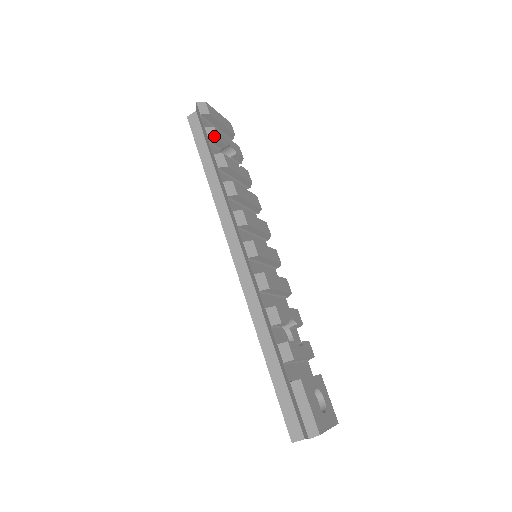
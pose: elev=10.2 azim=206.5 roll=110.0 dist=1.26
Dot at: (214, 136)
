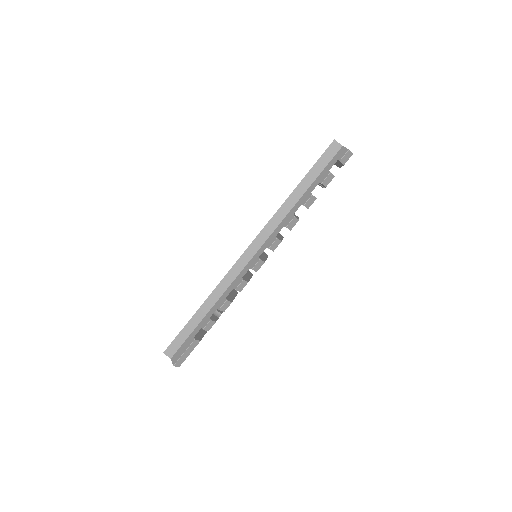
Dot at: (327, 183)
